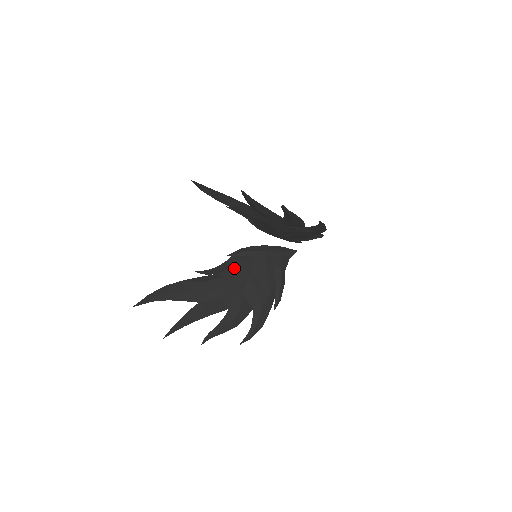
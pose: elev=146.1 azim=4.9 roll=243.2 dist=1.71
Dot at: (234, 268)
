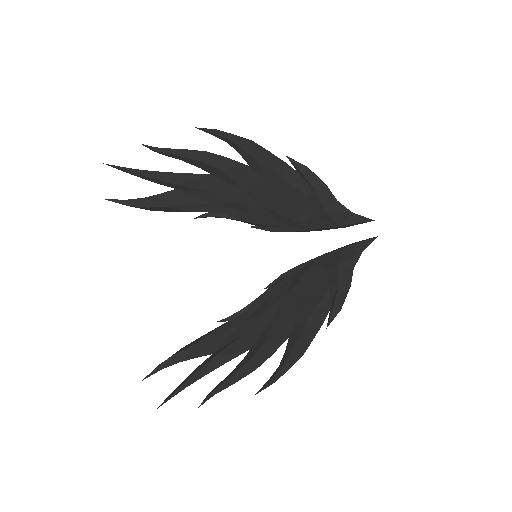
Dot at: (263, 296)
